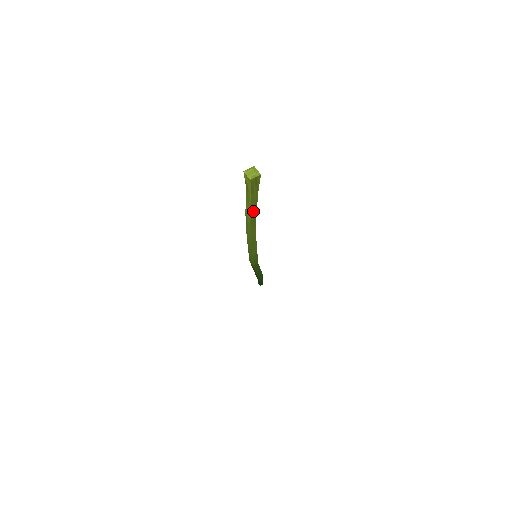
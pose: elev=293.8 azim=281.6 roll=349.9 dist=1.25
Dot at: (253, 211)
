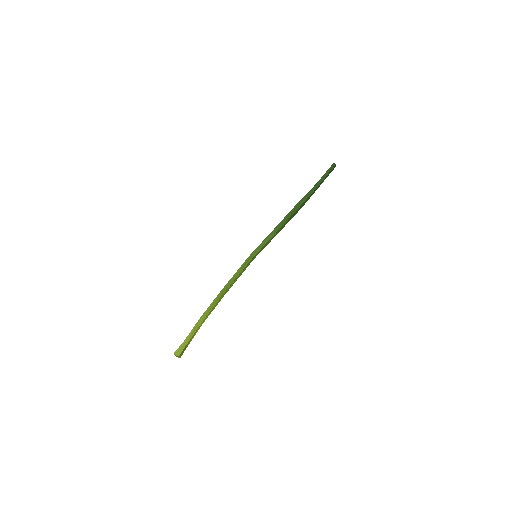
Dot at: (198, 327)
